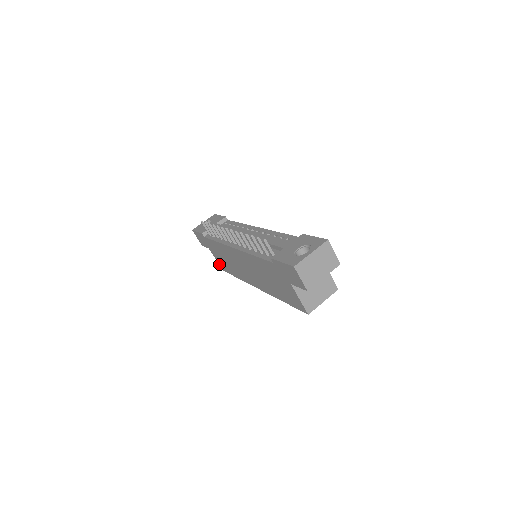
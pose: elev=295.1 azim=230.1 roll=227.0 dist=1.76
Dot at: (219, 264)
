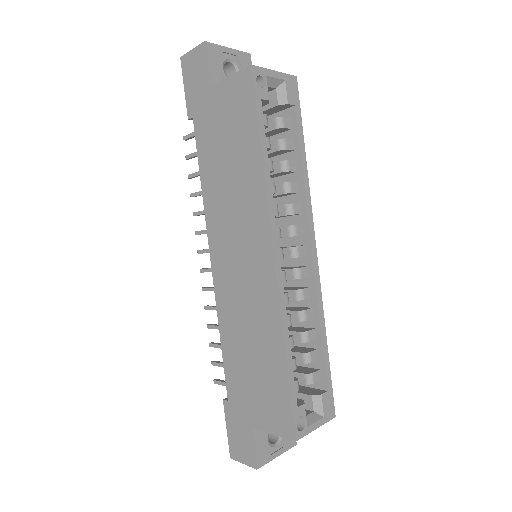
Dot at: (280, 433)
